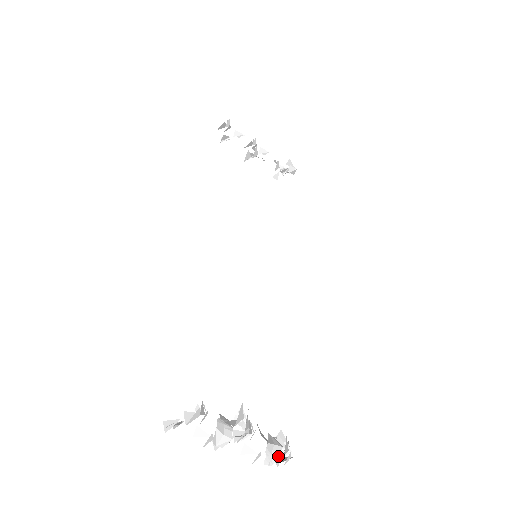
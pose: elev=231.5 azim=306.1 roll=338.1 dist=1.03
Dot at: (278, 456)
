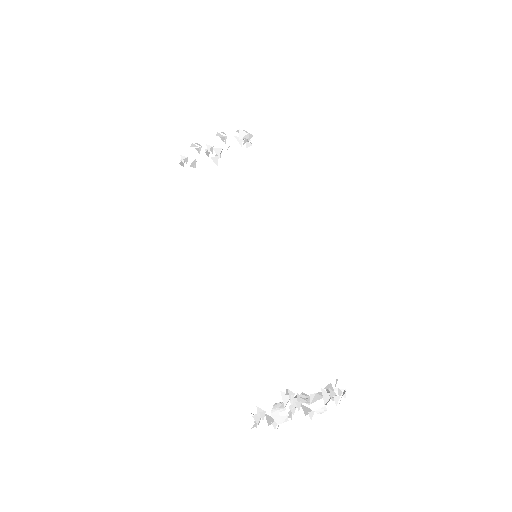
Dot at: (325, 405)
